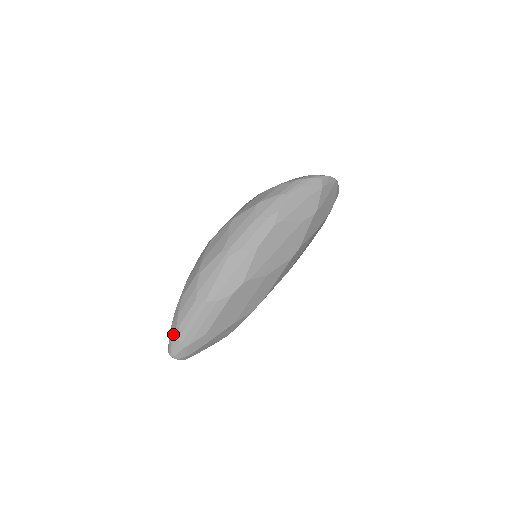
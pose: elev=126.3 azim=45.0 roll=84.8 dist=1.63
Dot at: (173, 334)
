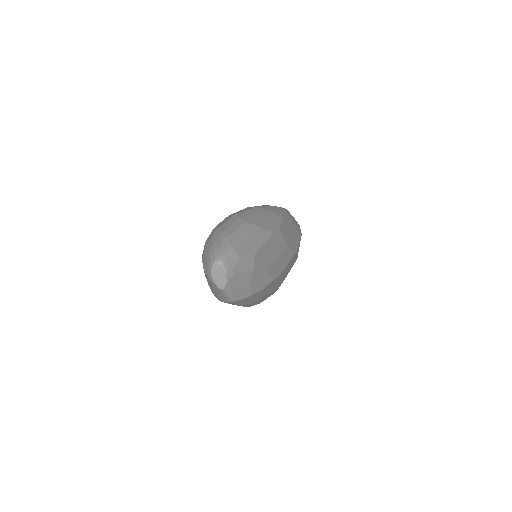
Dot at: (221, 243)
